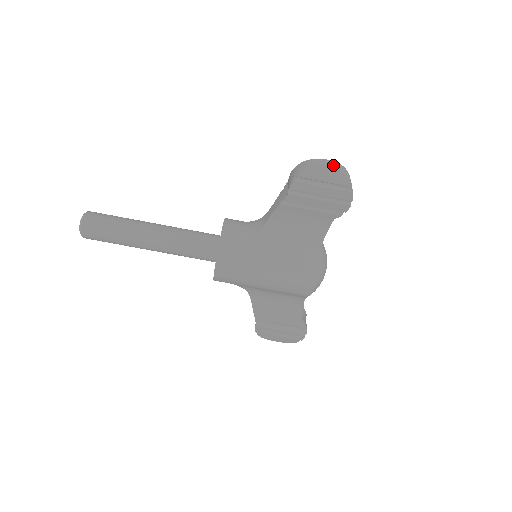
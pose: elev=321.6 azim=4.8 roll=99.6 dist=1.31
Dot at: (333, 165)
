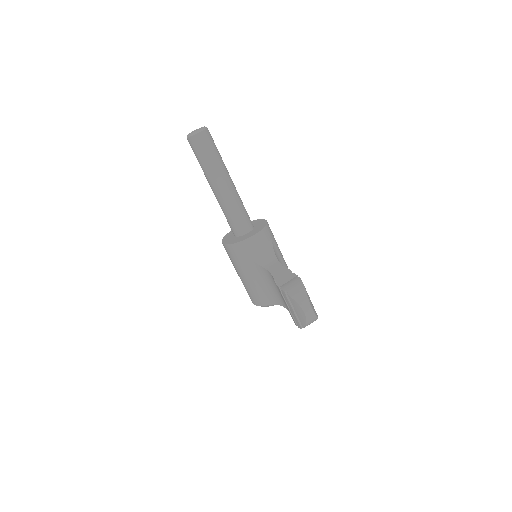
Dot at: (307, 316)
